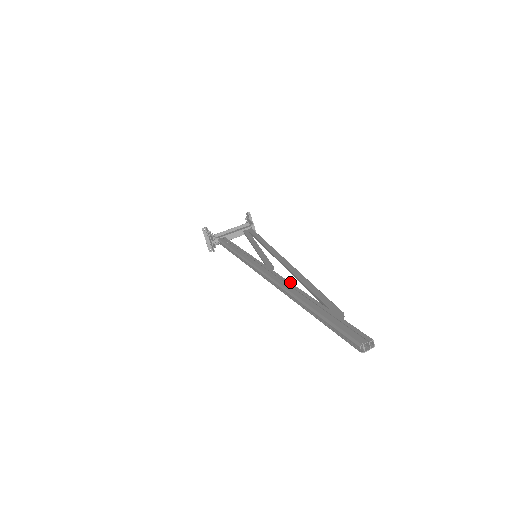
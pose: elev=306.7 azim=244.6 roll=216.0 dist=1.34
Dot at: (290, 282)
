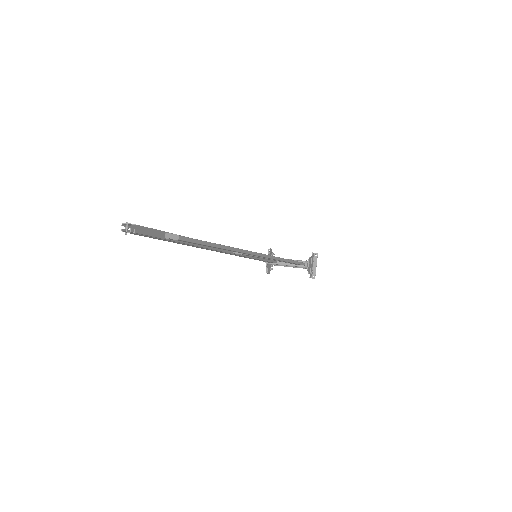
Dot at: occluded
